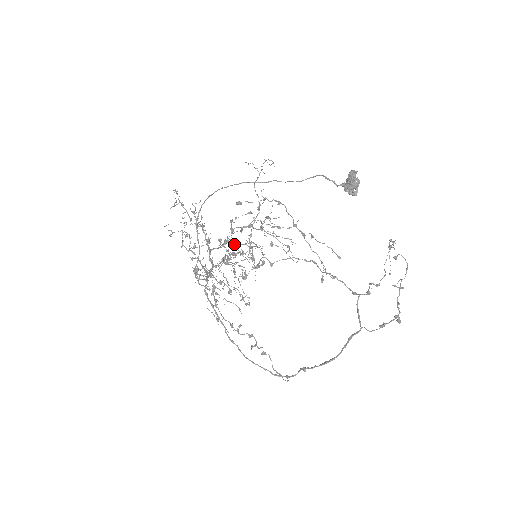
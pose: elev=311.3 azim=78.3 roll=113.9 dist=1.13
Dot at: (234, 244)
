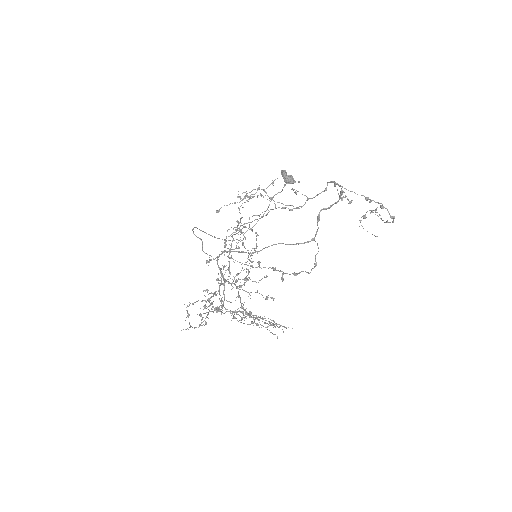
Dot at: occluded
